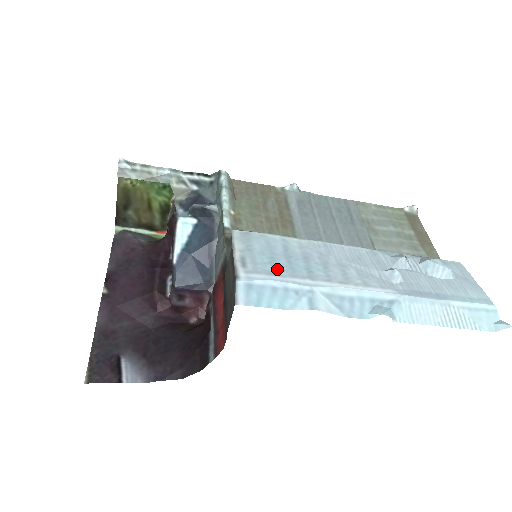
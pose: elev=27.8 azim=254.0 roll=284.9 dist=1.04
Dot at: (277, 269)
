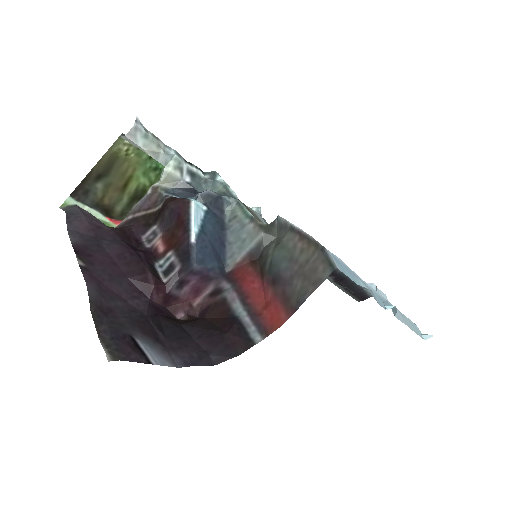
Dot at: occluded
